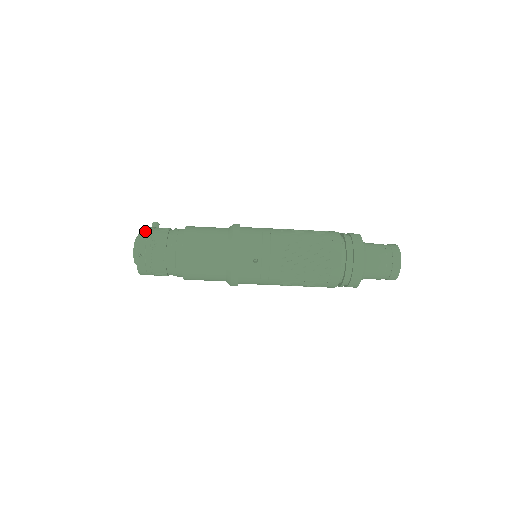
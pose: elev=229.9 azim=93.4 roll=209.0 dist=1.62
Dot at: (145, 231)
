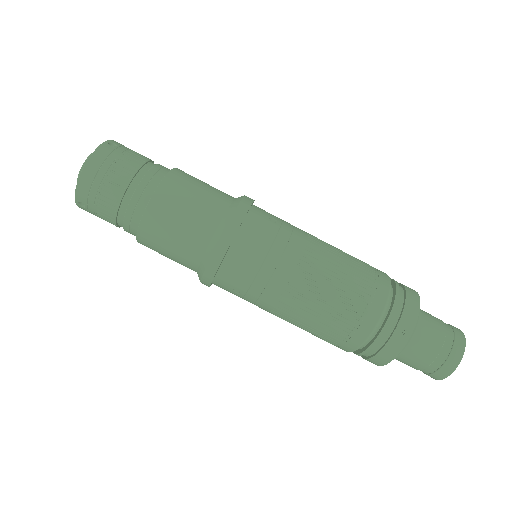
Dot at: occluded
